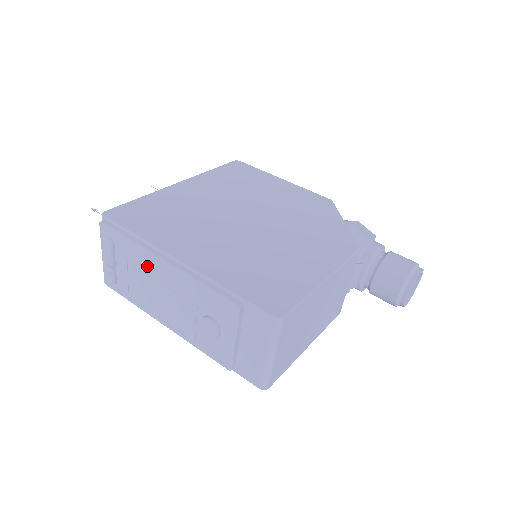
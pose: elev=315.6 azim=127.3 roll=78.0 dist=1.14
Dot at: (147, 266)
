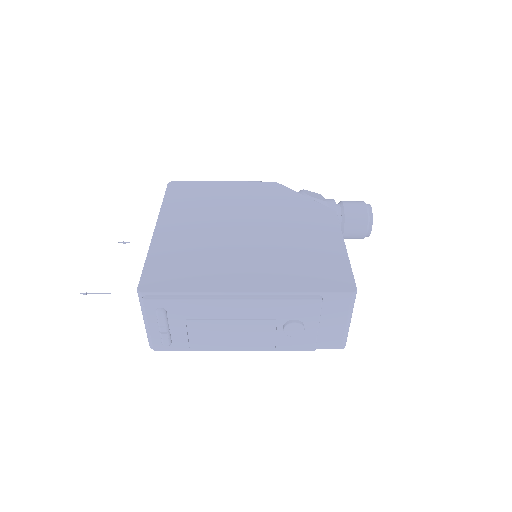
Dot at: (213, 312)
